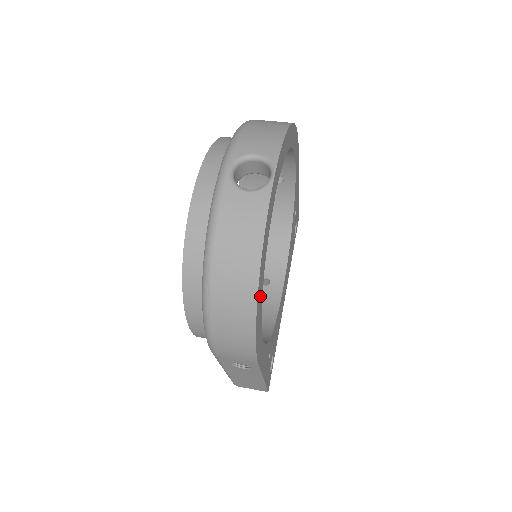
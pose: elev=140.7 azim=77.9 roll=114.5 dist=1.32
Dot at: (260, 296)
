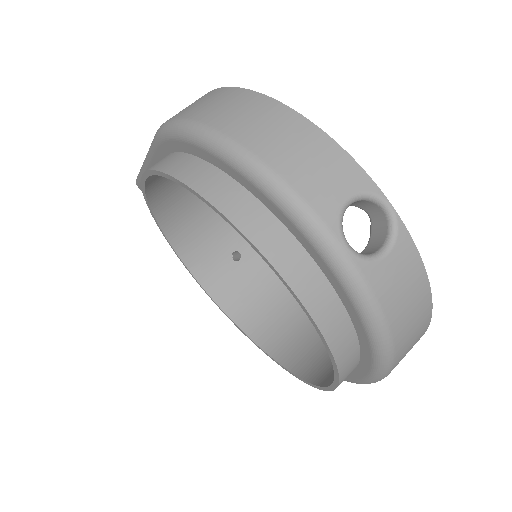
Dot at: occluded
